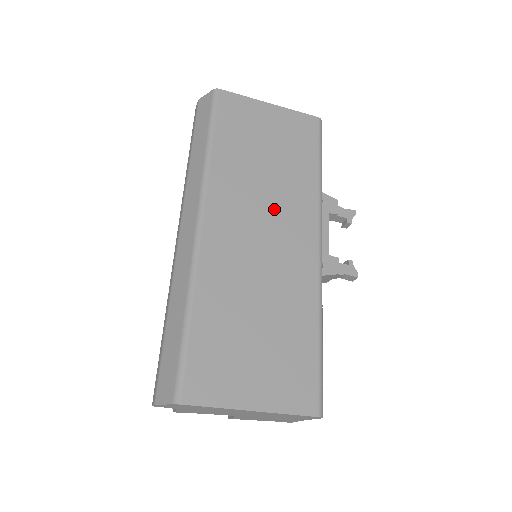
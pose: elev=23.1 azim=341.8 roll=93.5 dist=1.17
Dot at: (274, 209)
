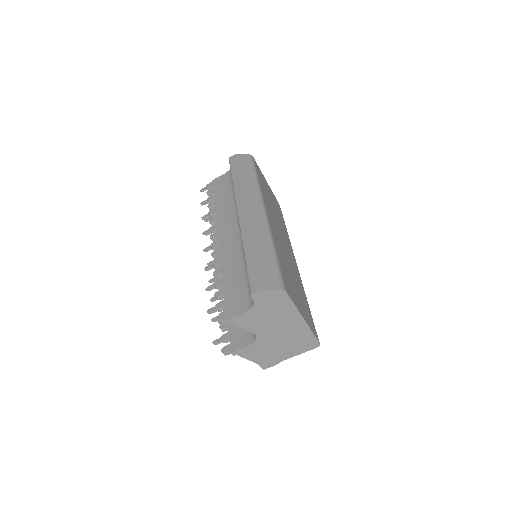
Dot at: (282, 231)
